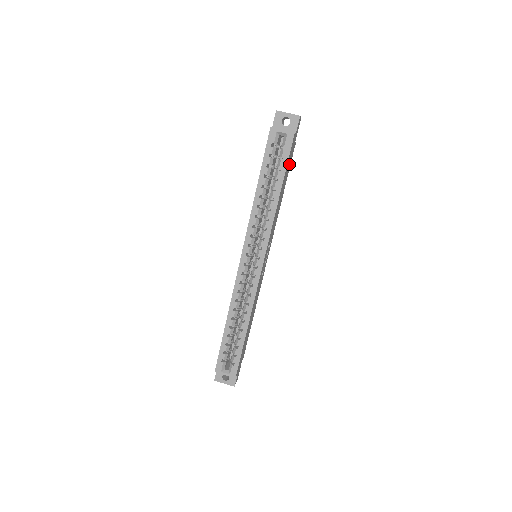
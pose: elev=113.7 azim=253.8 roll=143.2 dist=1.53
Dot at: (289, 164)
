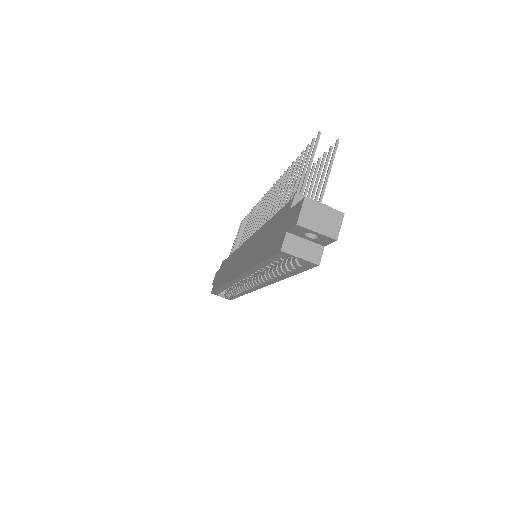
Dot at: occluded
